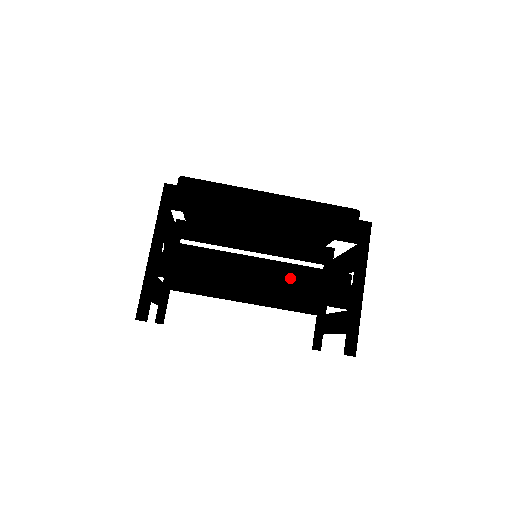
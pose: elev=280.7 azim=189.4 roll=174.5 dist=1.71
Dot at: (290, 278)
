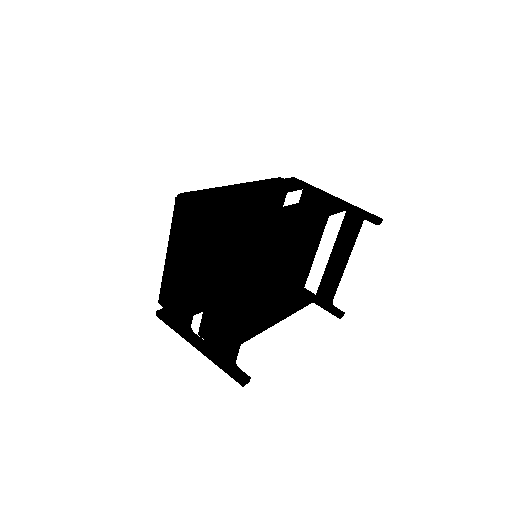
Dot at: (307, 206)
